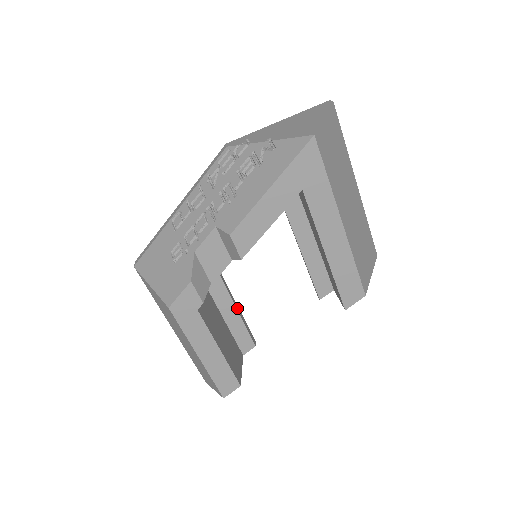
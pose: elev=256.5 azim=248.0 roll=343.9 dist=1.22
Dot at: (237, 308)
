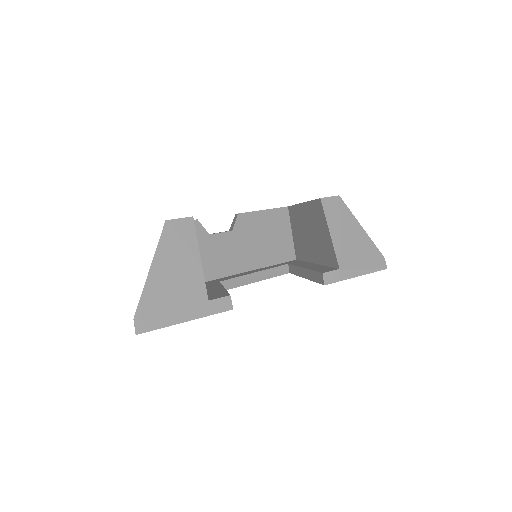
Dot at: occluded
